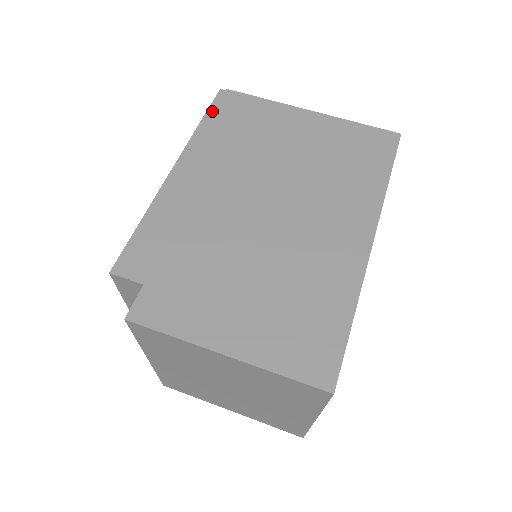
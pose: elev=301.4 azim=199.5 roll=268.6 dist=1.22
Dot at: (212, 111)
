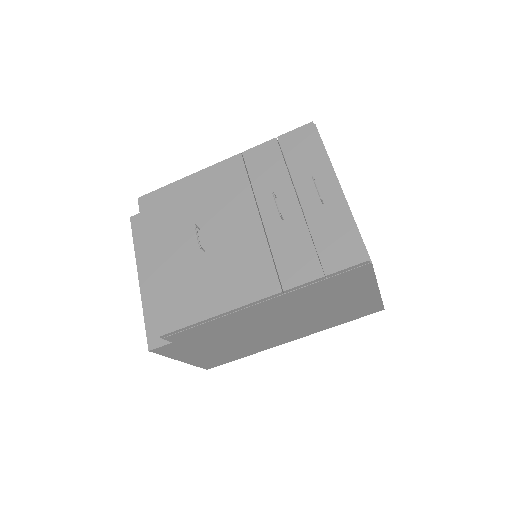
Dot at: (337, 274)
